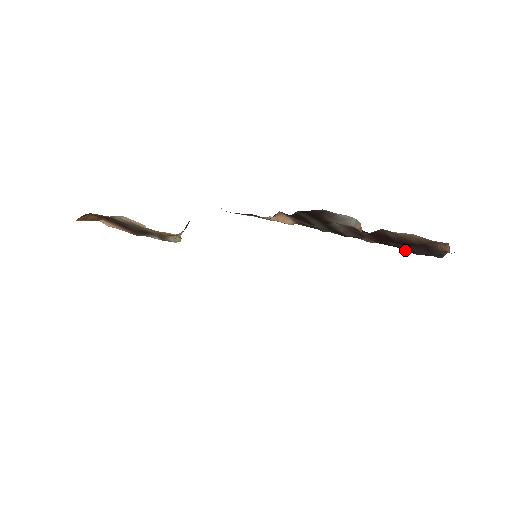
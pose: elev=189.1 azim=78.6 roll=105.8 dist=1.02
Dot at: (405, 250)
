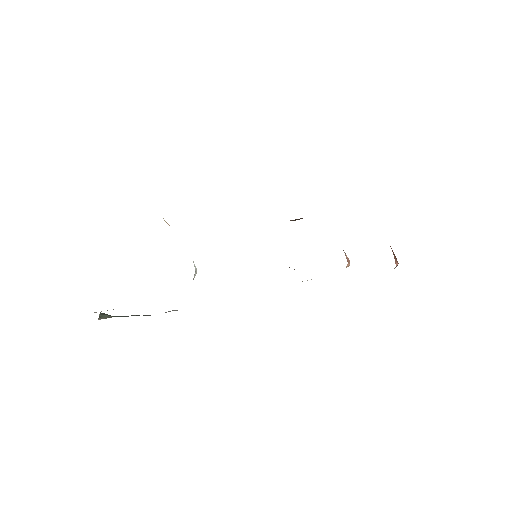
Dot at: occluded
